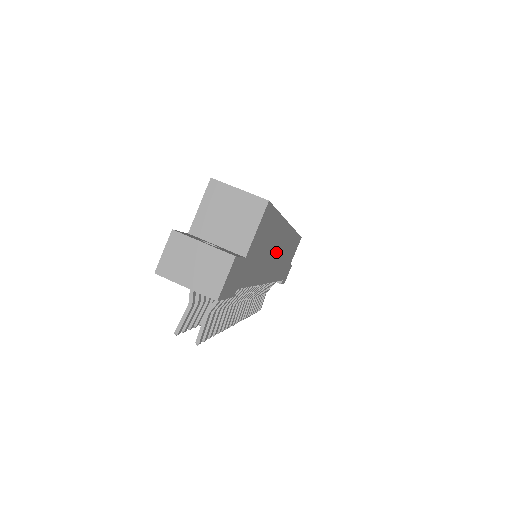
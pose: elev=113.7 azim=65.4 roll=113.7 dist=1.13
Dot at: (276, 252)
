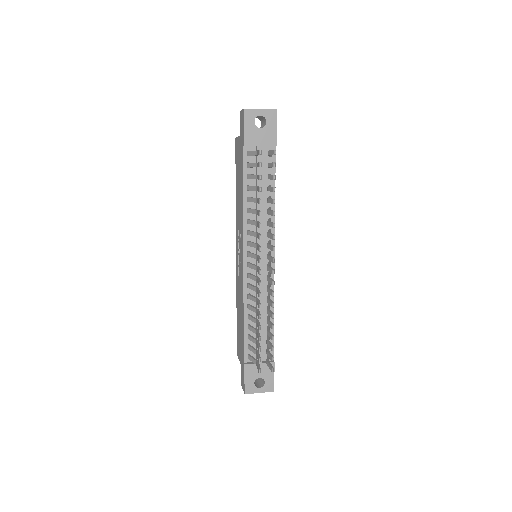
Dot at: occluded
